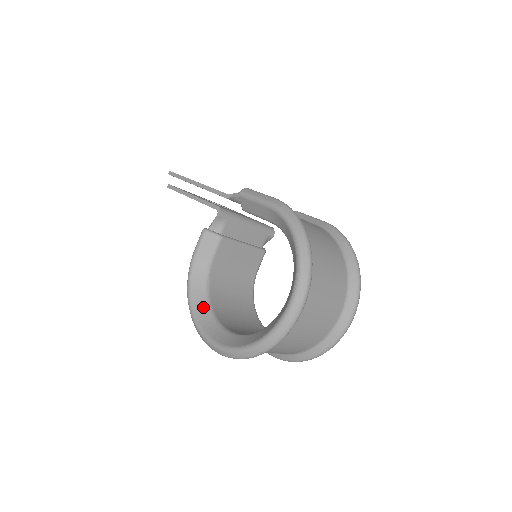
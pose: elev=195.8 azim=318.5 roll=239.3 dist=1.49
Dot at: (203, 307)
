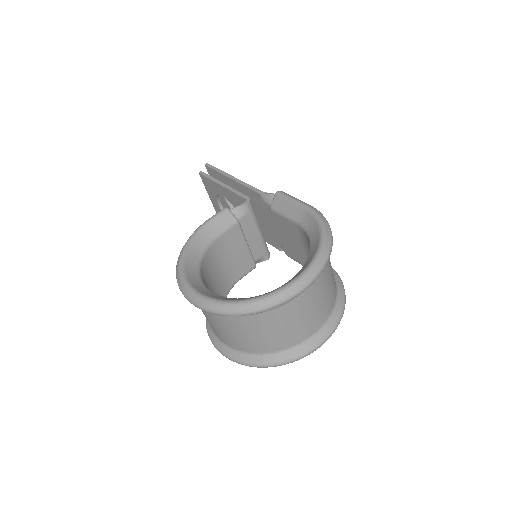
Dot at: (193, 265)
